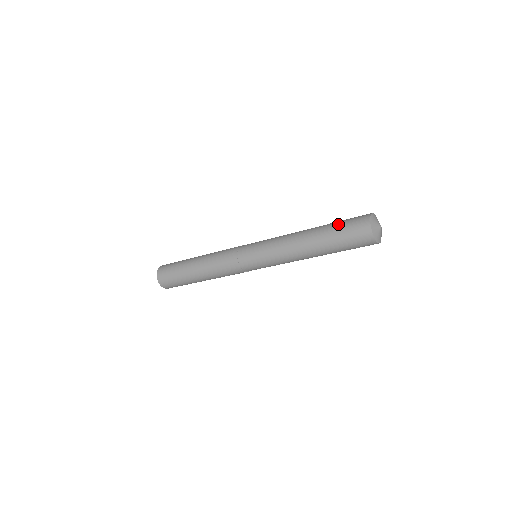
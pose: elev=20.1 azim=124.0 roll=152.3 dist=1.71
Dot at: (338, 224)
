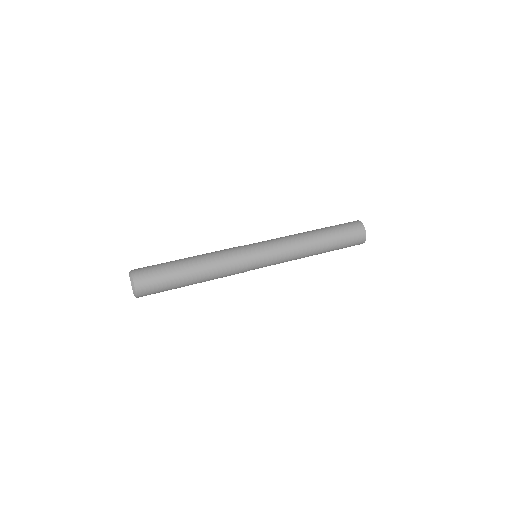
Dot at: (342, 247)
